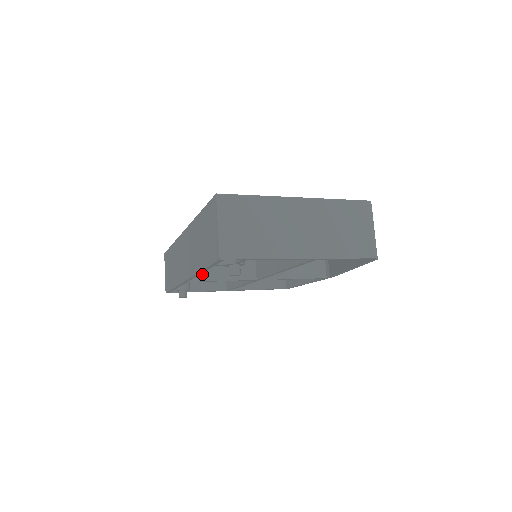
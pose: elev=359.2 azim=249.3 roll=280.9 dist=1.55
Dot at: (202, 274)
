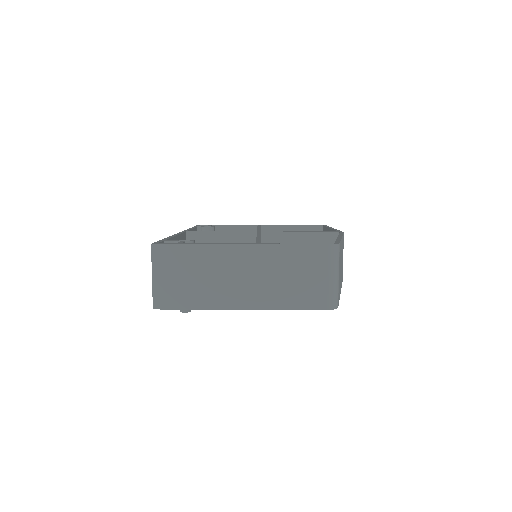
Dot at: occluded
